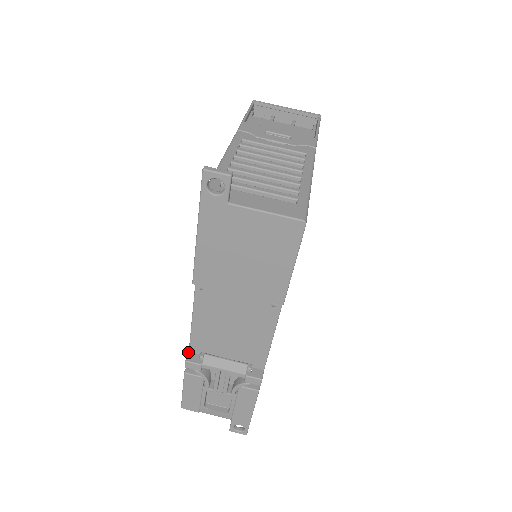
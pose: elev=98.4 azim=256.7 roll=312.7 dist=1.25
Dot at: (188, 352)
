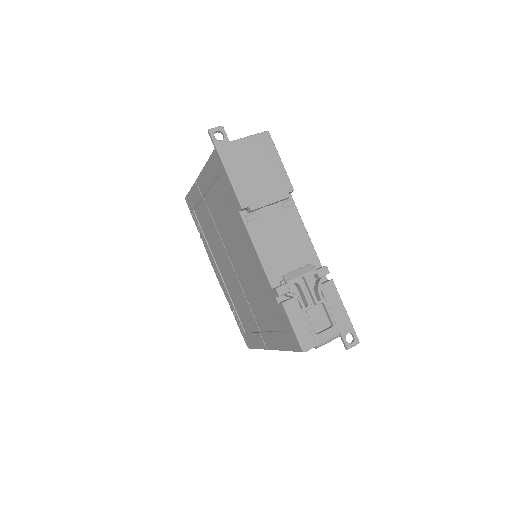
Dot at: (272, 289)
